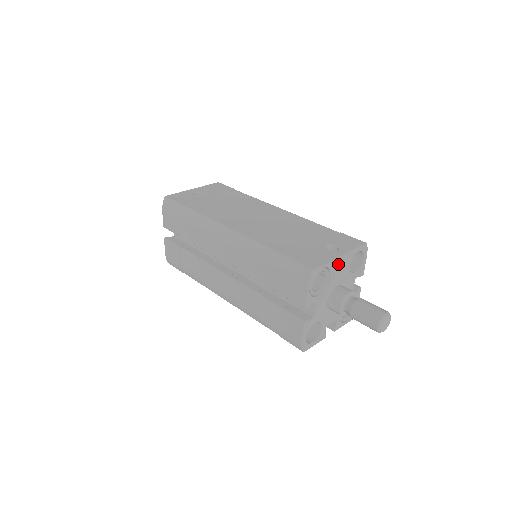
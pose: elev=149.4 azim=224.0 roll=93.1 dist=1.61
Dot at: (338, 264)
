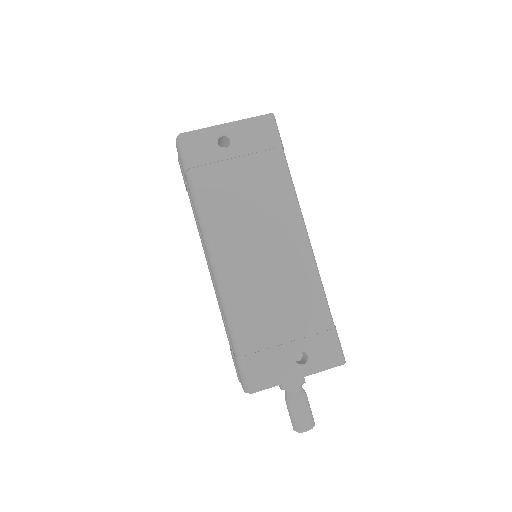
Dot at: occluded
